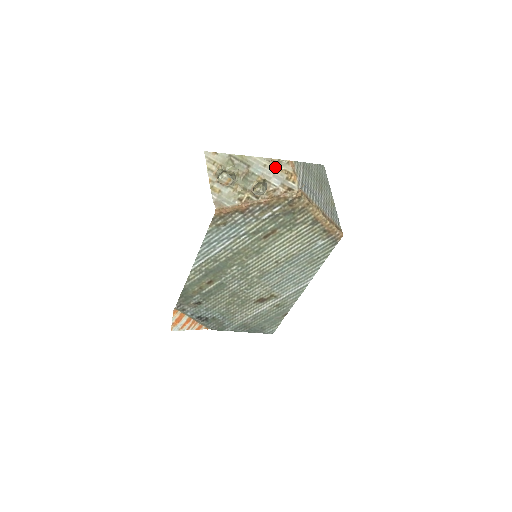
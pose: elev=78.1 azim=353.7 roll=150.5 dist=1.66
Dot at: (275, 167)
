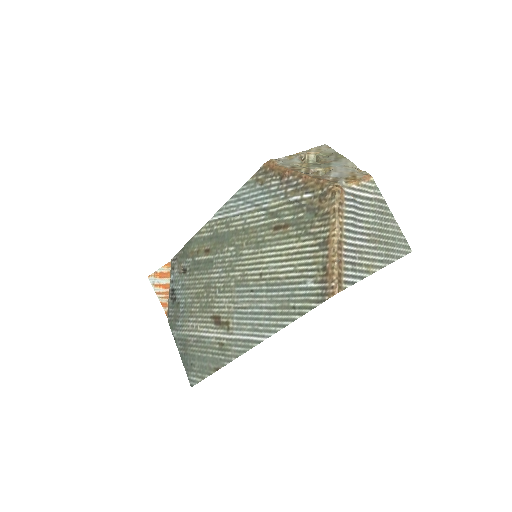
Dot at: (352, 170)
